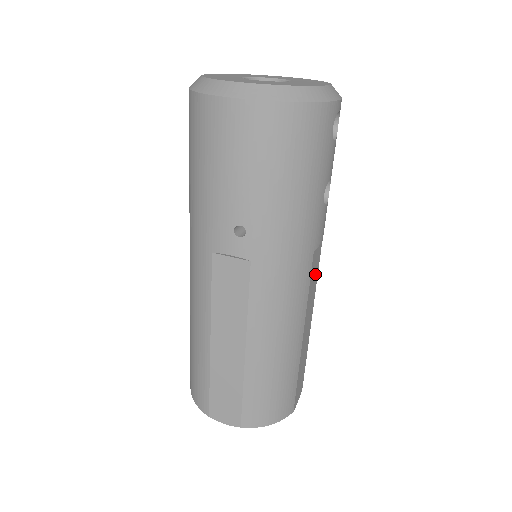
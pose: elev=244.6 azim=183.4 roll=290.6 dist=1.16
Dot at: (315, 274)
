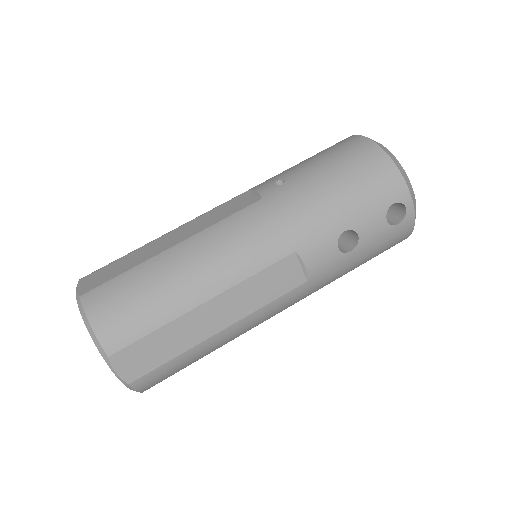
Dot at: (273, 288)
